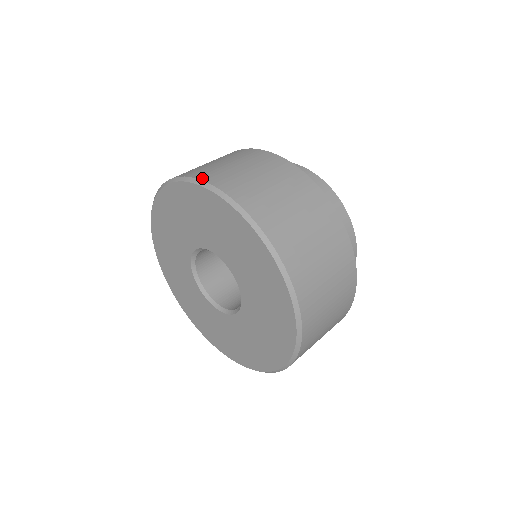
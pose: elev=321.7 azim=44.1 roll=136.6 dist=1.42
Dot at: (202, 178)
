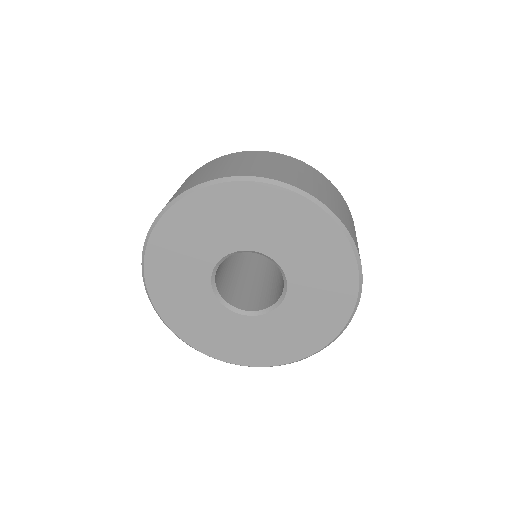
Dot at: (273, 178)
